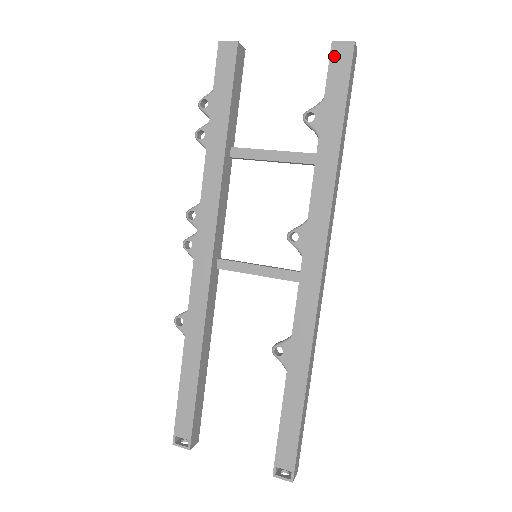
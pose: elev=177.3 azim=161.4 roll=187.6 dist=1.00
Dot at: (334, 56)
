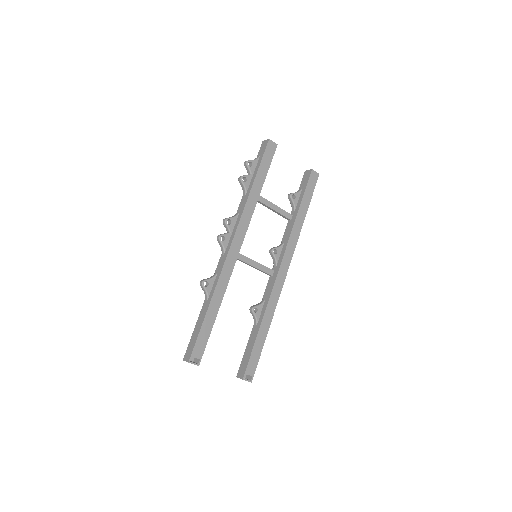
Dot at: (312, 176)
